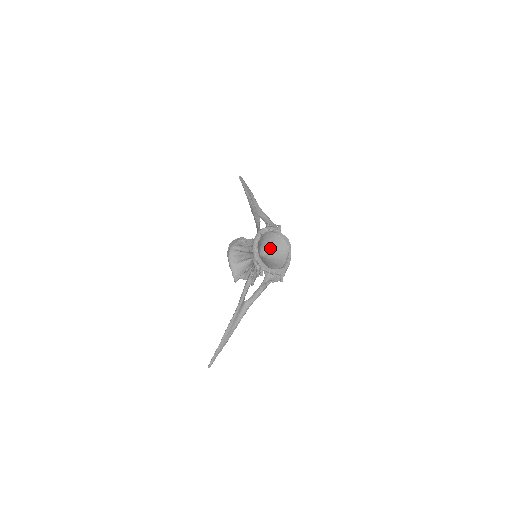
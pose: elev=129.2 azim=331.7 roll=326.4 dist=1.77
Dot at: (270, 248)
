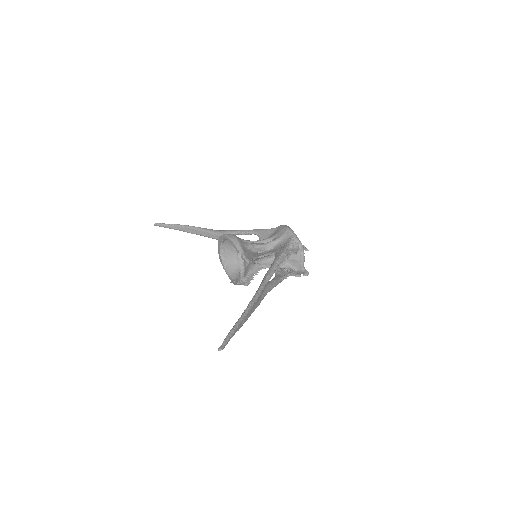
Dot at: occluded
